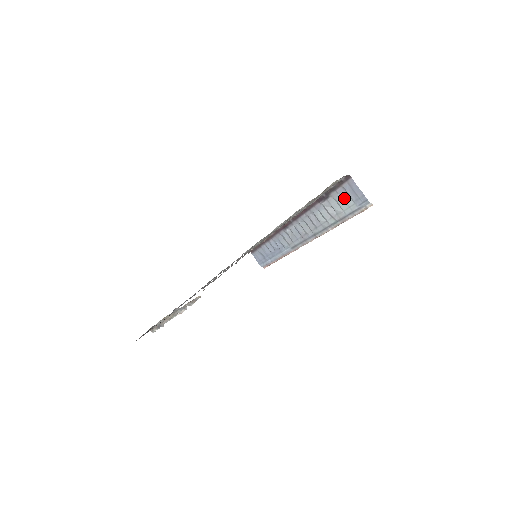
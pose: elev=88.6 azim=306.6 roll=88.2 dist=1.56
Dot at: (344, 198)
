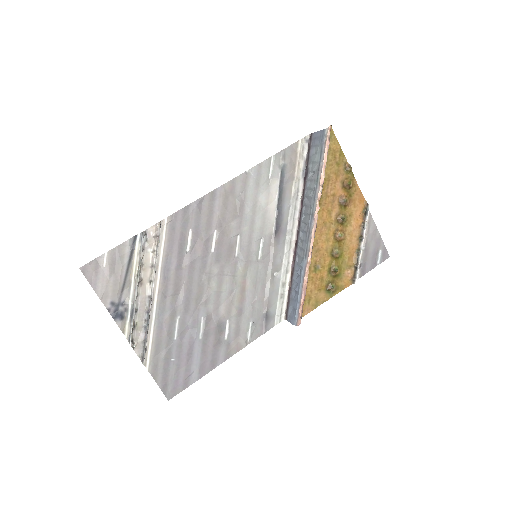
Dot at: (315, 153)
